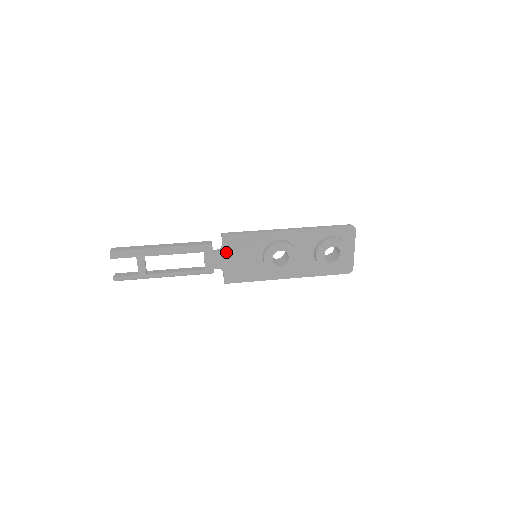
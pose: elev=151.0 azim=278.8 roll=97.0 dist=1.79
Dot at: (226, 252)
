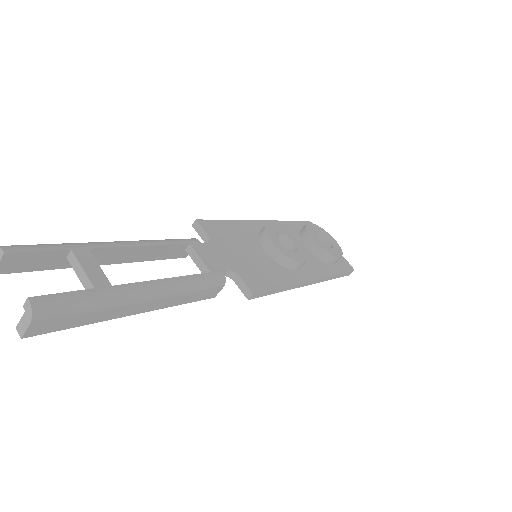
Dot at: (219, 244)
